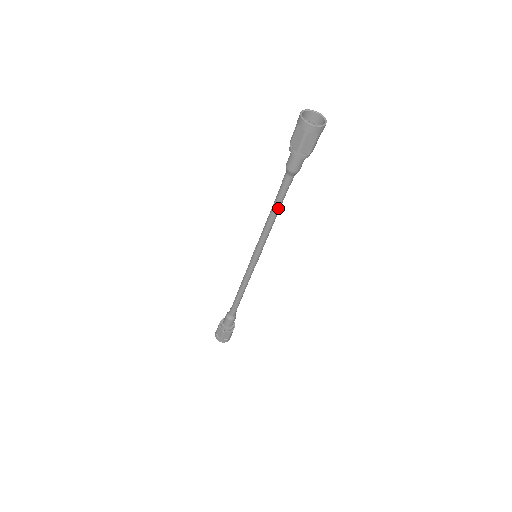
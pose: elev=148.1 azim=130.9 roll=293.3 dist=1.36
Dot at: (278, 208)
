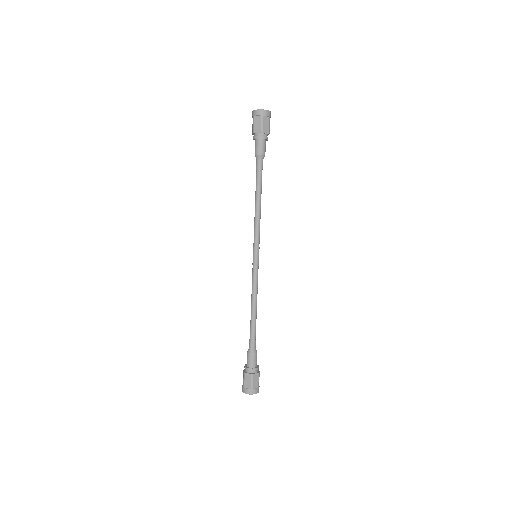
Dot at: (258, 193)
